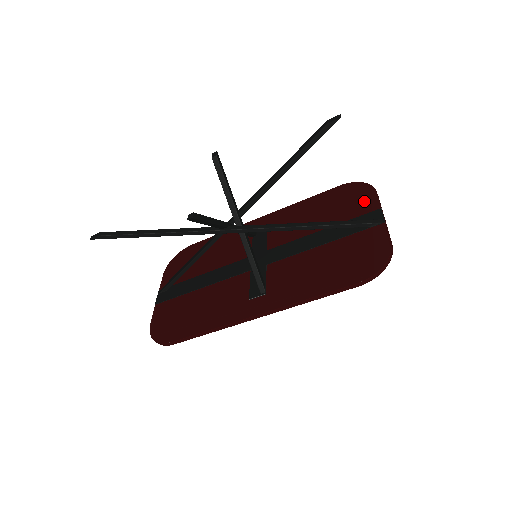
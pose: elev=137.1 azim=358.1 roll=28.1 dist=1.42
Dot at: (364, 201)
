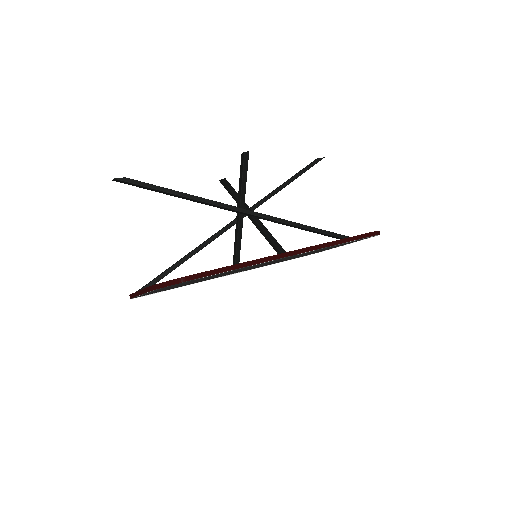
Dot at: occluded
